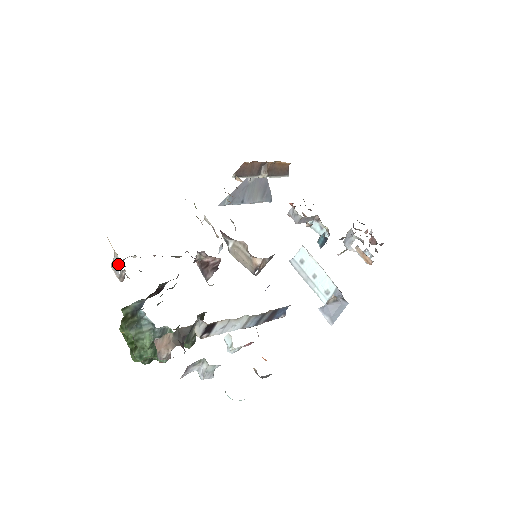
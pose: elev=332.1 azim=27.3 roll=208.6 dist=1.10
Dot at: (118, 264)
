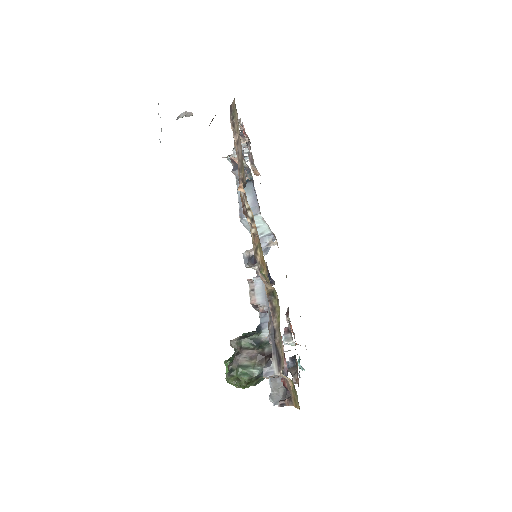
Dot at: occluded
